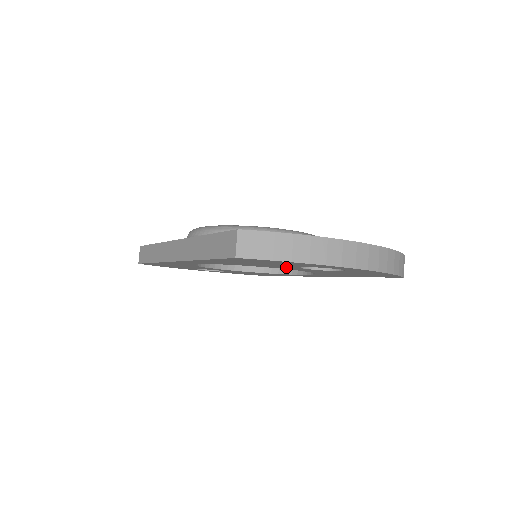
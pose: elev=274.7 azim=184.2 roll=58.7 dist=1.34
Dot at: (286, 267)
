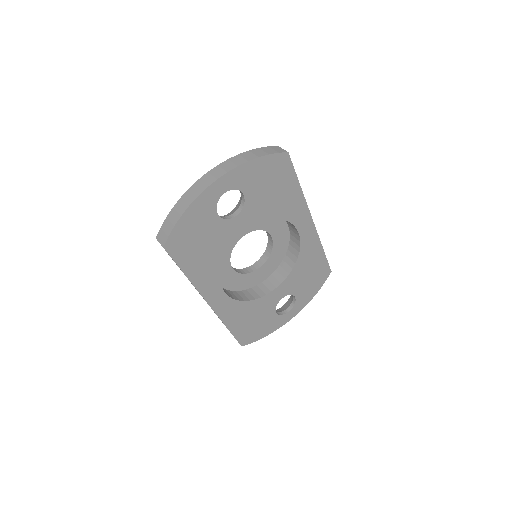
Dot at: (227, 230)
